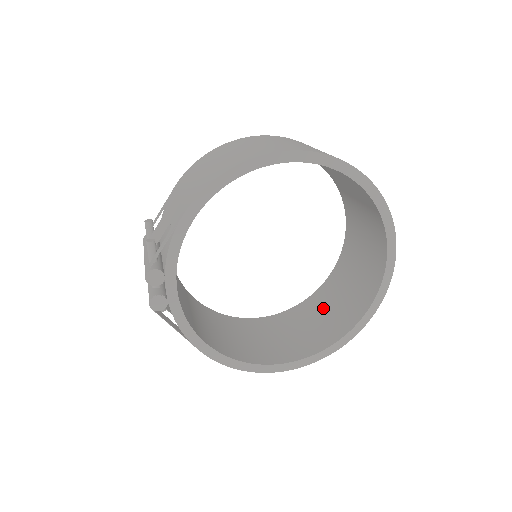
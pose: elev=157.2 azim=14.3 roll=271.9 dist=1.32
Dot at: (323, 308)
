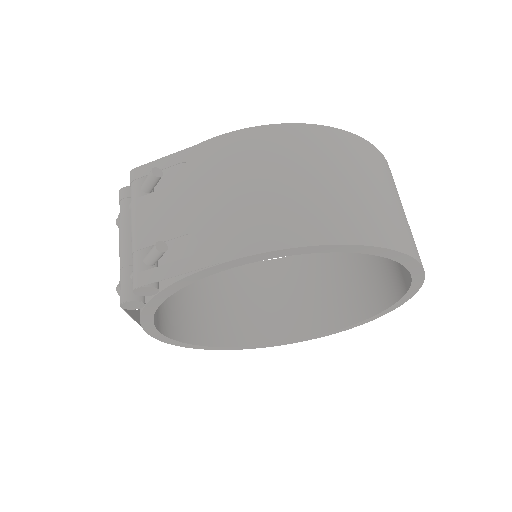
Dot at: (276, 289)
